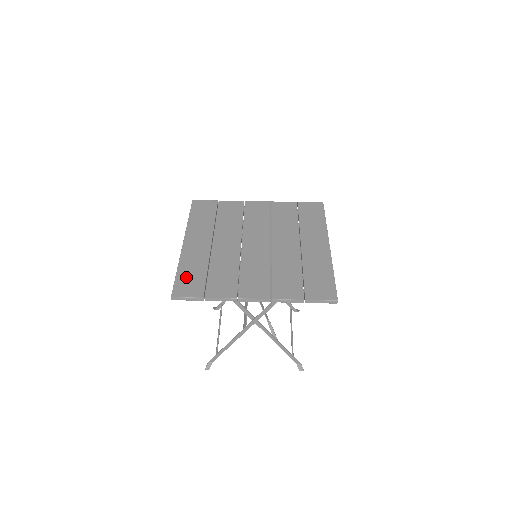
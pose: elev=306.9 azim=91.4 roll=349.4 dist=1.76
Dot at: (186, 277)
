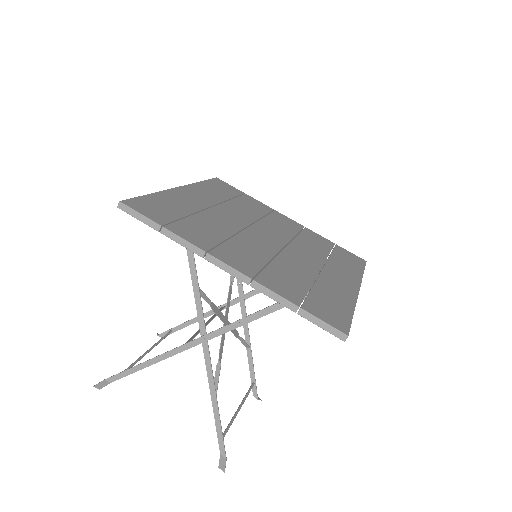
Dot at: (156, 203)
